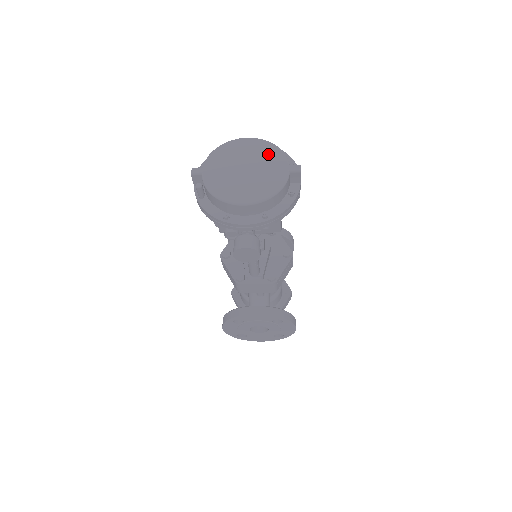
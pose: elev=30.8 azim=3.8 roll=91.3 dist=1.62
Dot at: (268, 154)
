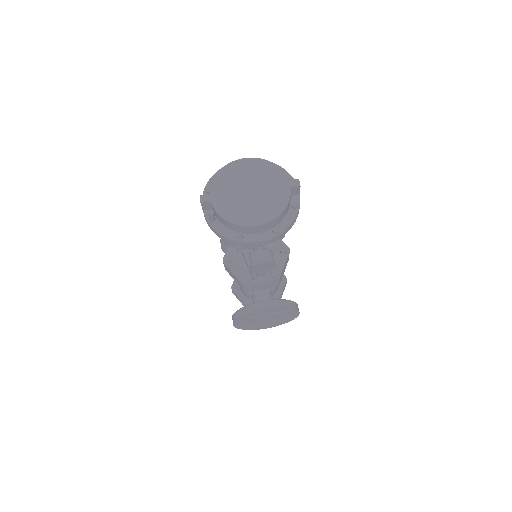
Dot at: (267, 172)
